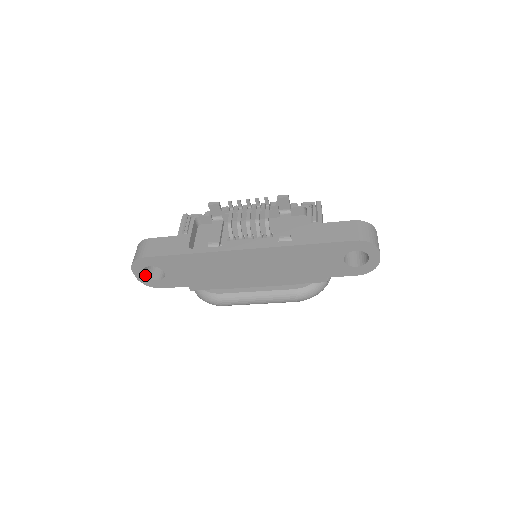
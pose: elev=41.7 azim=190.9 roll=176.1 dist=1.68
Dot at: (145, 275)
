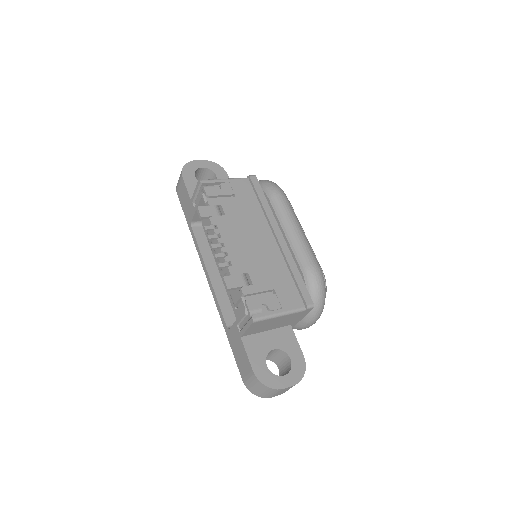
Dot at: occluded
